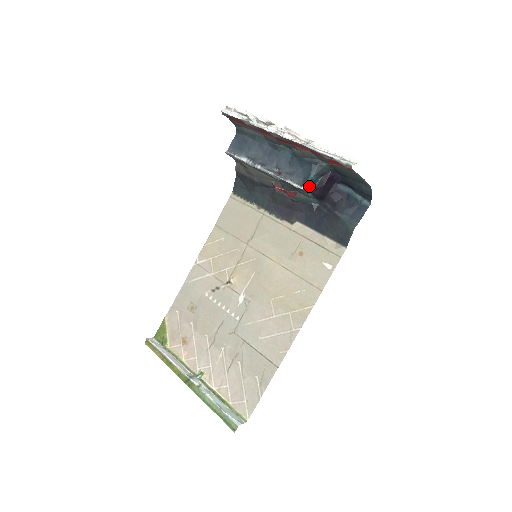
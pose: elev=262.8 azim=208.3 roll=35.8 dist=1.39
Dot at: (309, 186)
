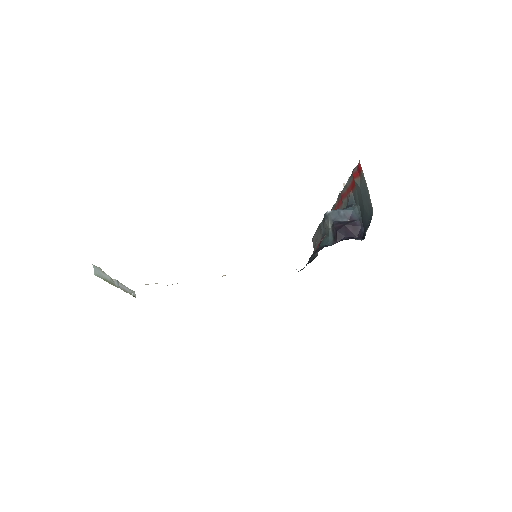
Dot at: (334, 215)
